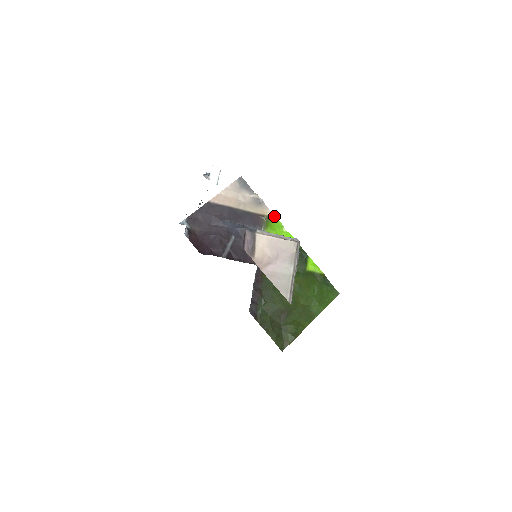
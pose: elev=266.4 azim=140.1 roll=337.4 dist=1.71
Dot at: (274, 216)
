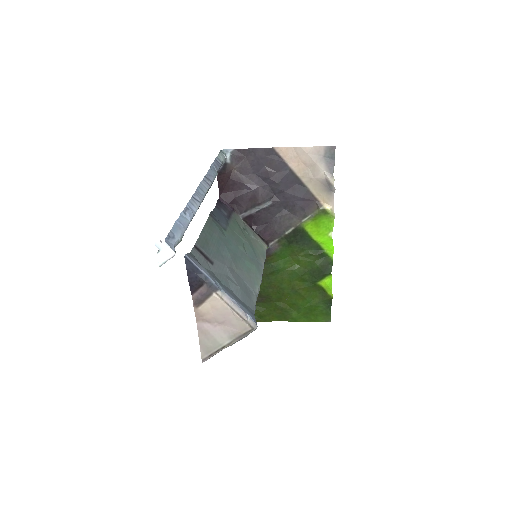
Dot at: (332, 214)
